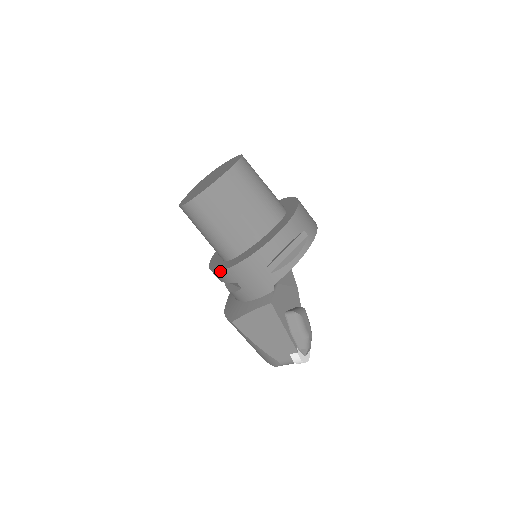
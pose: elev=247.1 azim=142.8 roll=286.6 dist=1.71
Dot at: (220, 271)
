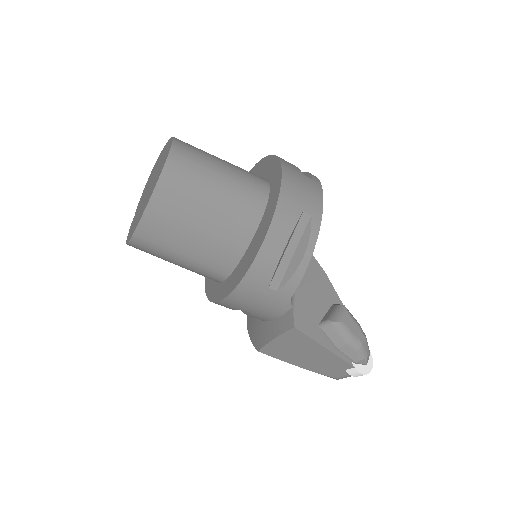
Dot at: occluded
